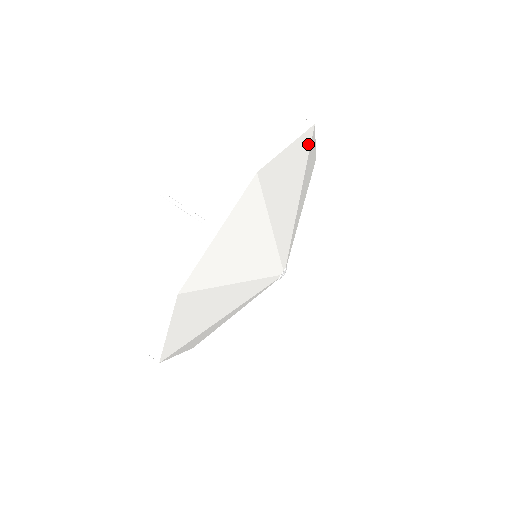
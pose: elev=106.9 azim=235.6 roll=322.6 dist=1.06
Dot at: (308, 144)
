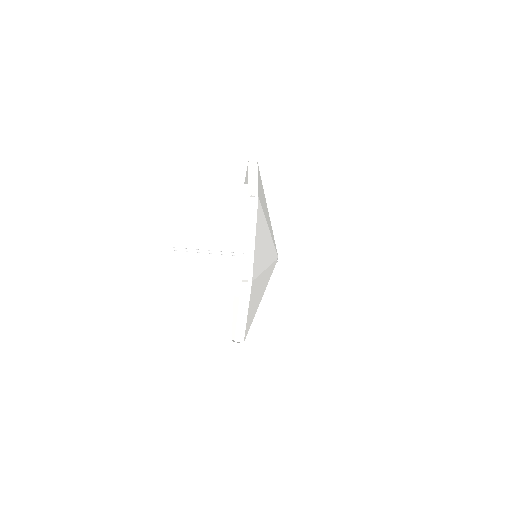
Dot at: (260, 209)
